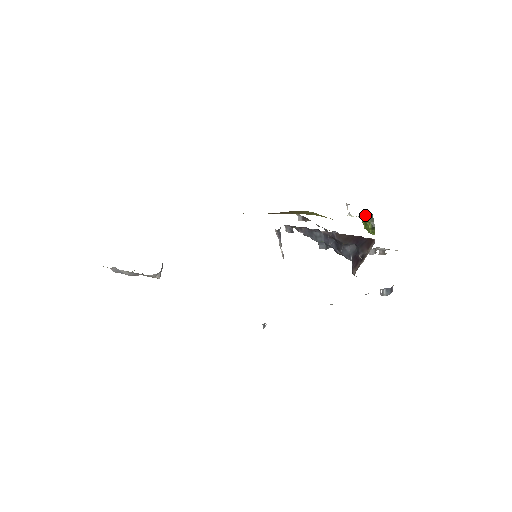
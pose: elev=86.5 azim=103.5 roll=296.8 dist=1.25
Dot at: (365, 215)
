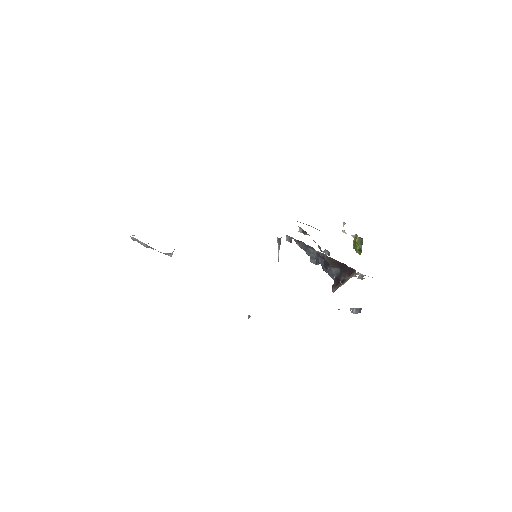
Dot at: (356, 237)
